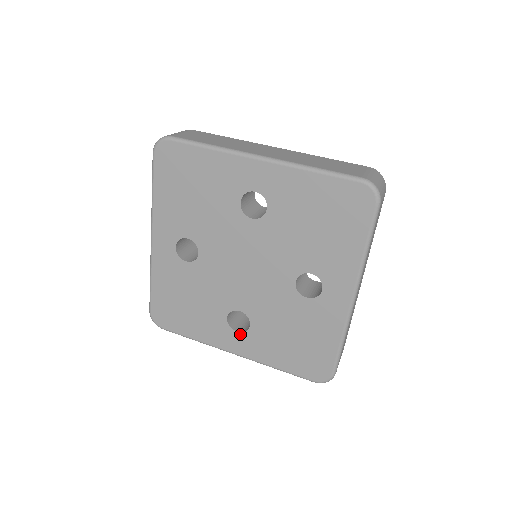
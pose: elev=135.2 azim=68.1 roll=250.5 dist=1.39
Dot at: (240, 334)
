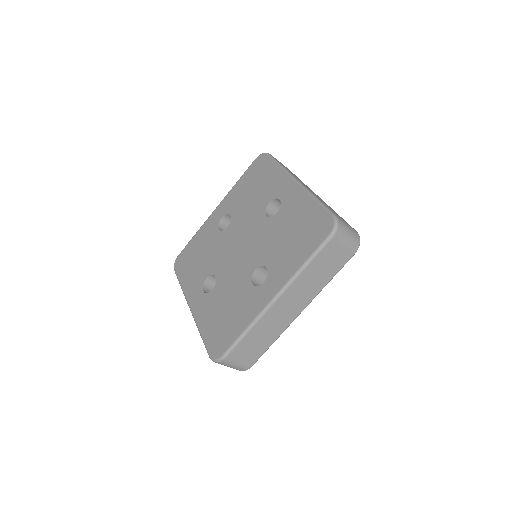
Dot at: (203, 294)
